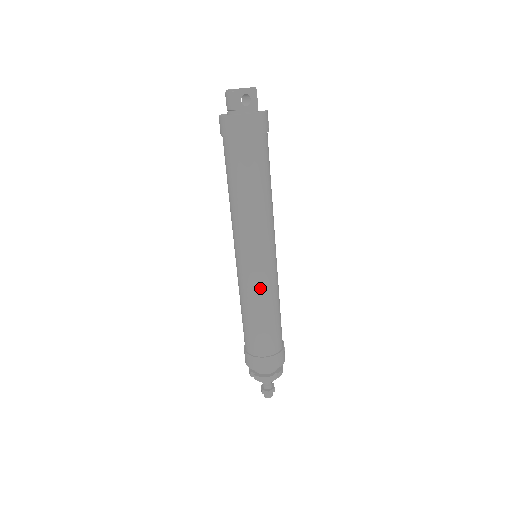
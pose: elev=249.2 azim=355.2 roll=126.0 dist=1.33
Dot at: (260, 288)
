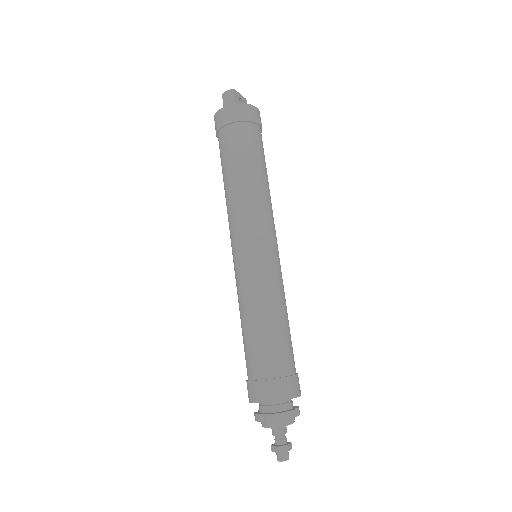
Dot at: (272, 280)
